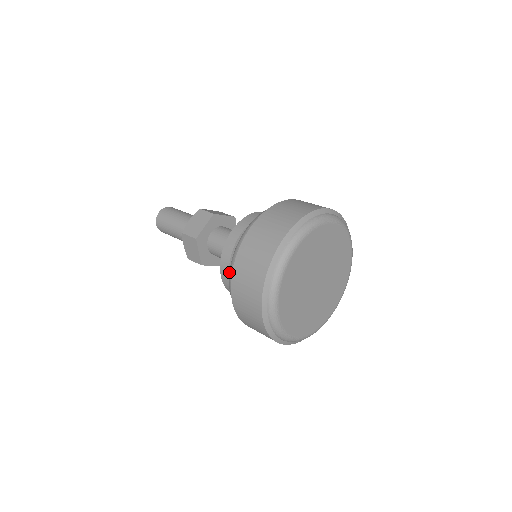
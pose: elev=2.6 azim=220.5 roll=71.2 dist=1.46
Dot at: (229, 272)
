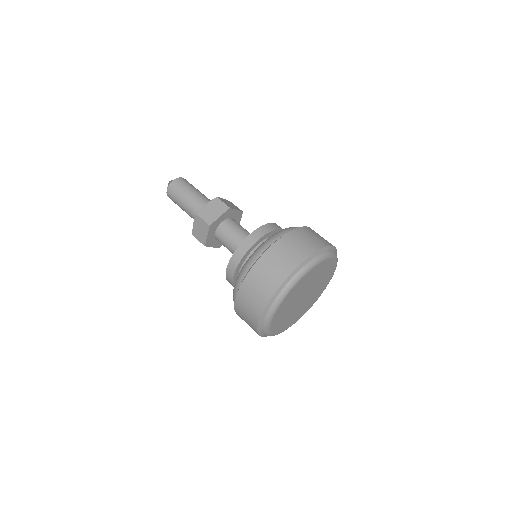
Dot at: (240, 273)
